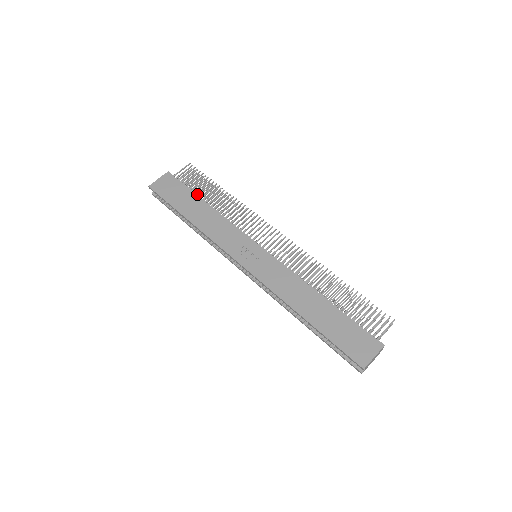
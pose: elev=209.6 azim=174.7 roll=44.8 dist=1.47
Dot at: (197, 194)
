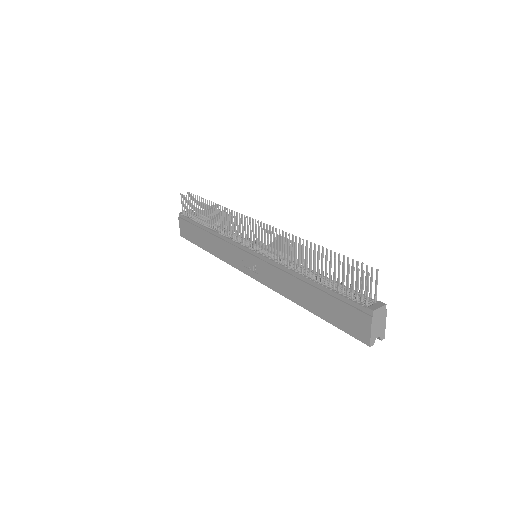
Dot at: (199, 222)
